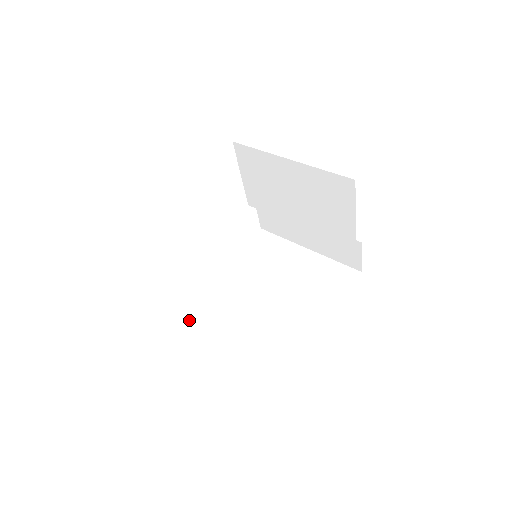
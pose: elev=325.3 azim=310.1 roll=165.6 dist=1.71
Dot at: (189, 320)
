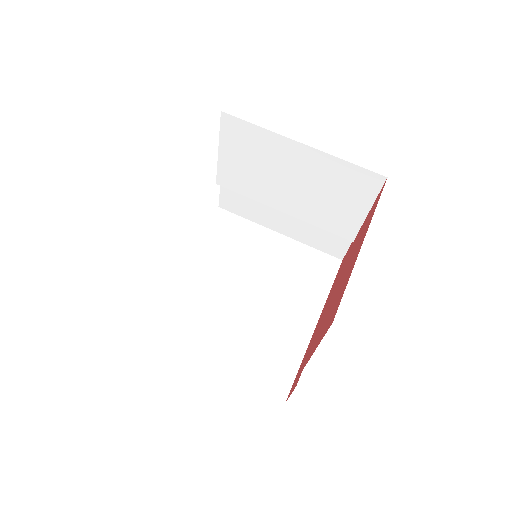
Dot at: (162, 331)
